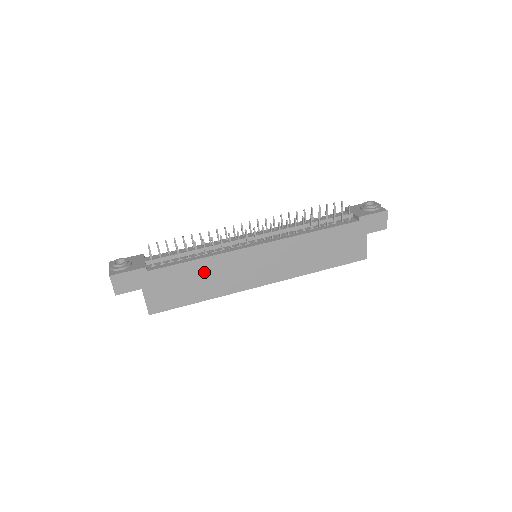
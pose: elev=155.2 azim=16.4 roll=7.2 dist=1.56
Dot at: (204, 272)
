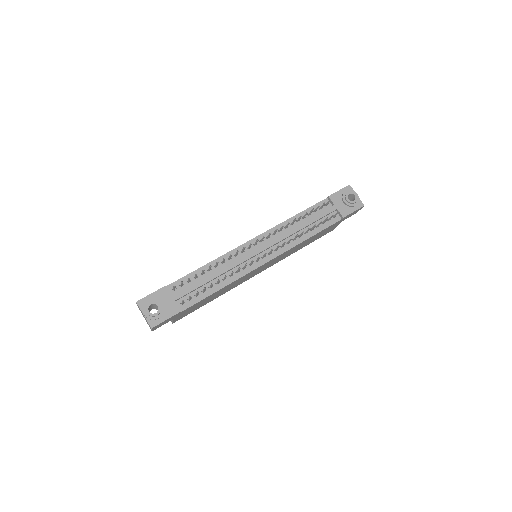
Dot at: (221, 291)
